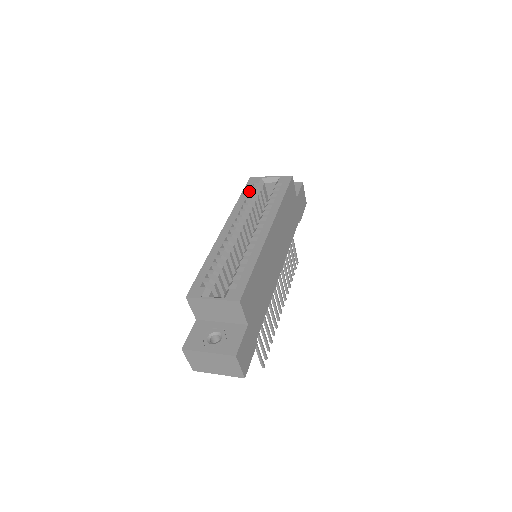
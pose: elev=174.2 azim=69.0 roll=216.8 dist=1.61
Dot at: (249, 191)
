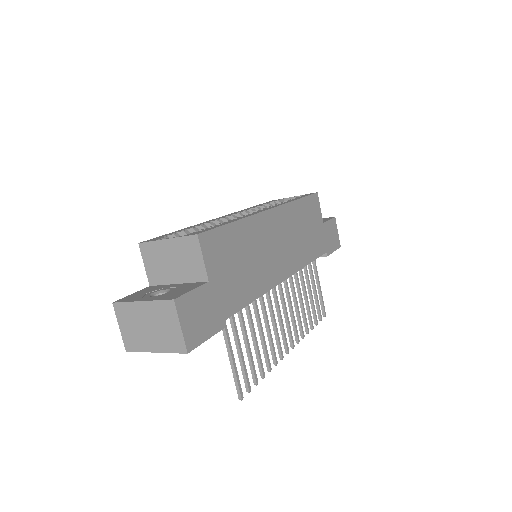
Dot at: occluded
